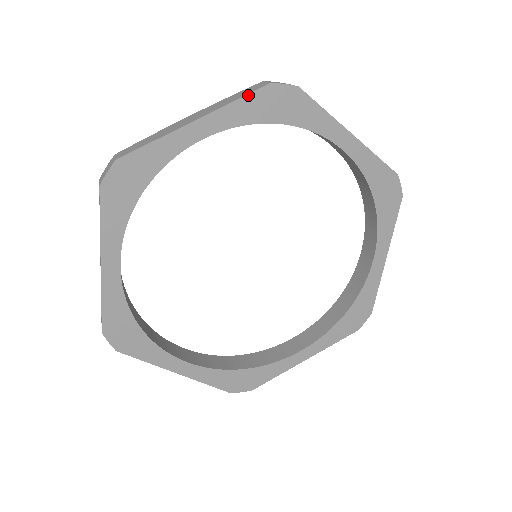
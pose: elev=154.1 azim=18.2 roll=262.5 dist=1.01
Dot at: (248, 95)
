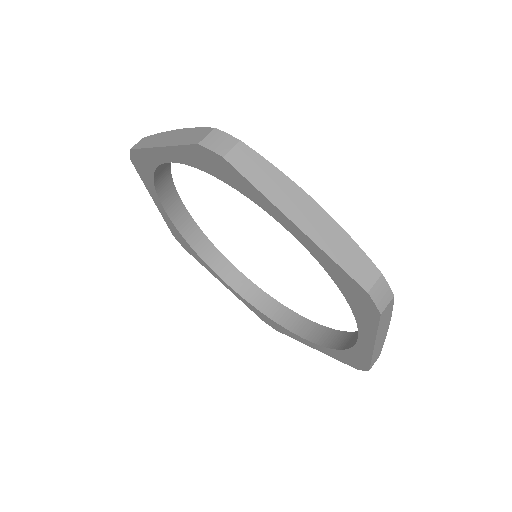
Dot at: (346, 272)
